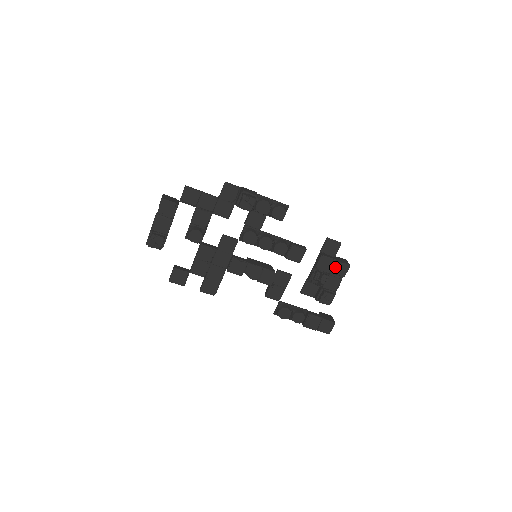
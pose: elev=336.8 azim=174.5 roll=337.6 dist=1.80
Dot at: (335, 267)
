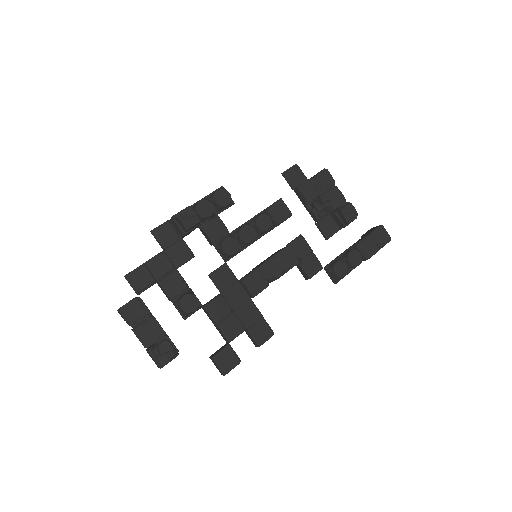
Dot at: (319, 183)
